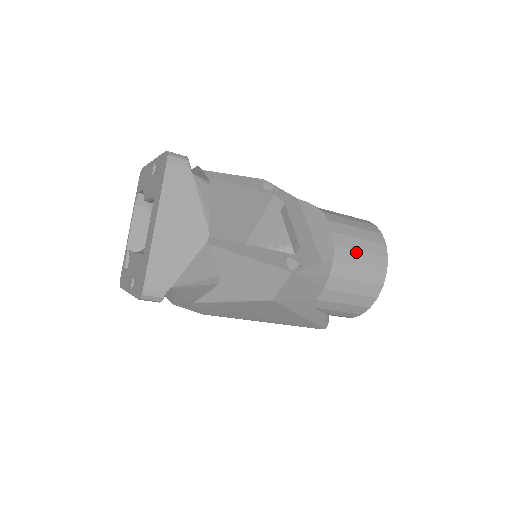
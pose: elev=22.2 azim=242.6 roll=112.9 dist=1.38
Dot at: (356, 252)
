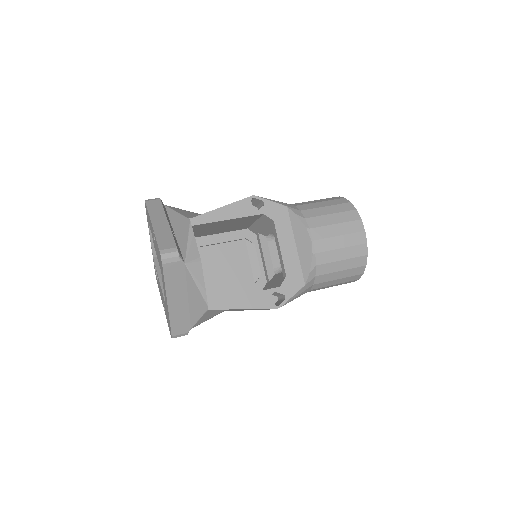
Dot at: (336, 262)
